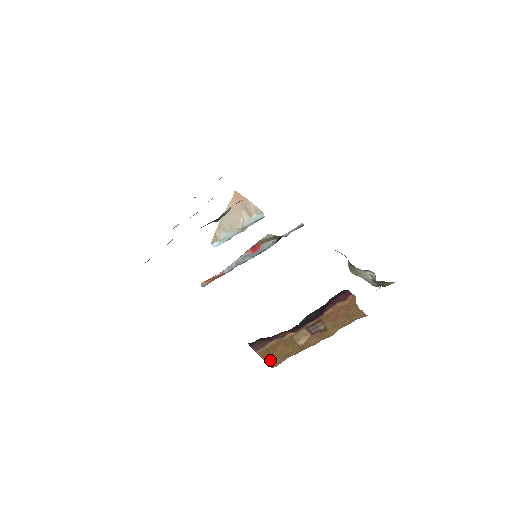
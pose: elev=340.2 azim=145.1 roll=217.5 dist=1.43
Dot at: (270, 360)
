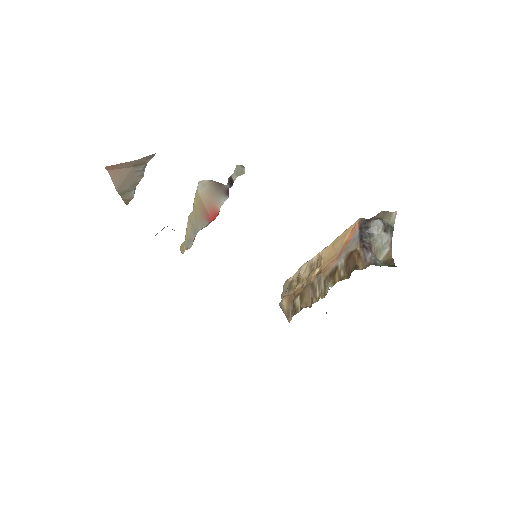
Dot at: occluded
